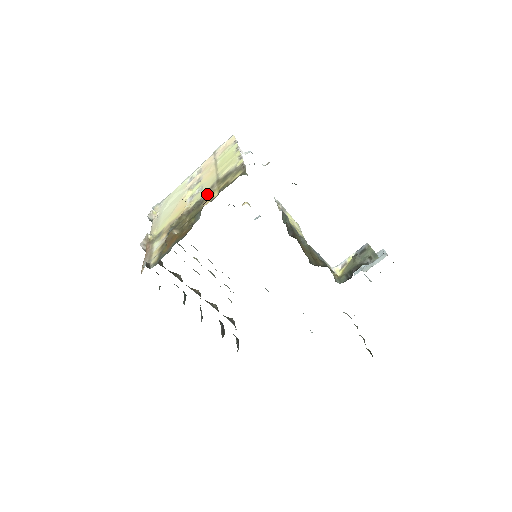
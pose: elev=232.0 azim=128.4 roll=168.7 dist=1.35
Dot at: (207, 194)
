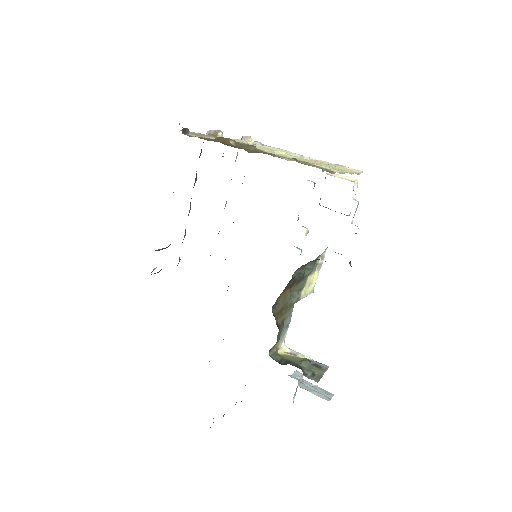
Dot at: occluded
